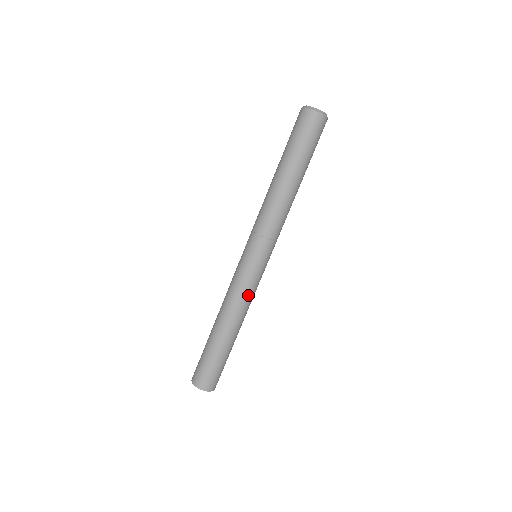
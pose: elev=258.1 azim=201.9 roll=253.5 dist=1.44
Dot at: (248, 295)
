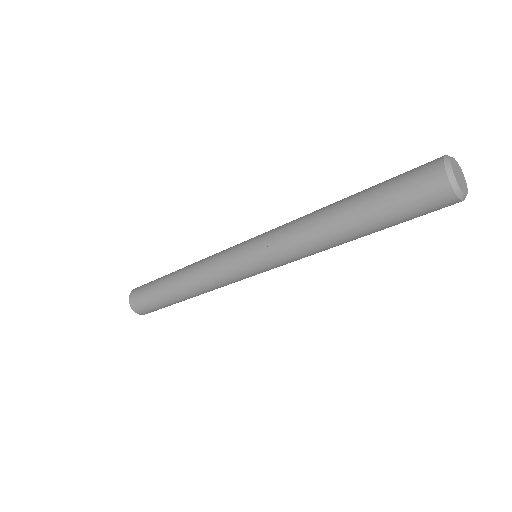
Dot at: (217, 282)
